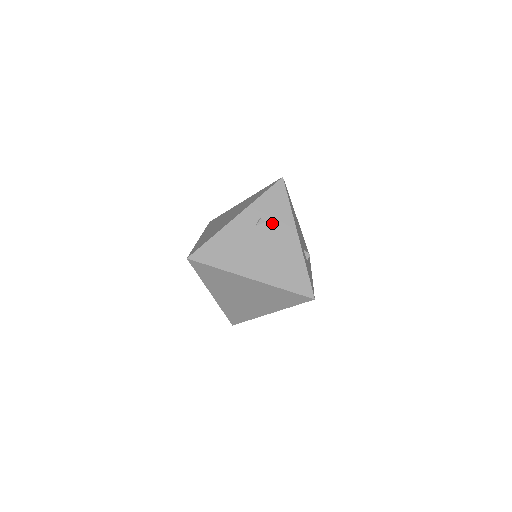
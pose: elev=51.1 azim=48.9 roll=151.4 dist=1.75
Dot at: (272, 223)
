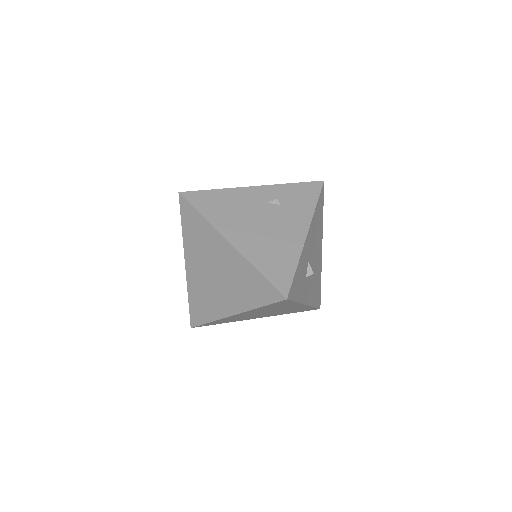
Dot at: (287, 209)
